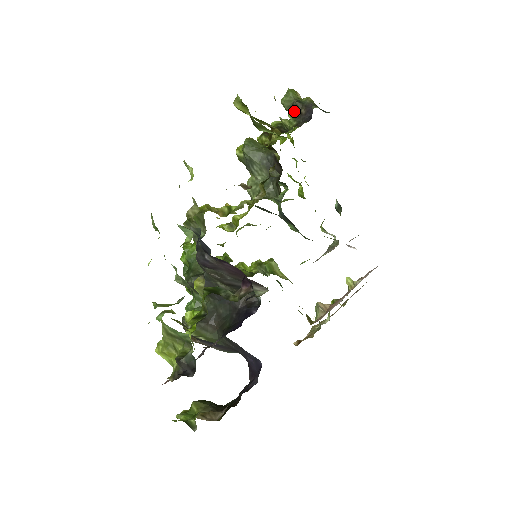
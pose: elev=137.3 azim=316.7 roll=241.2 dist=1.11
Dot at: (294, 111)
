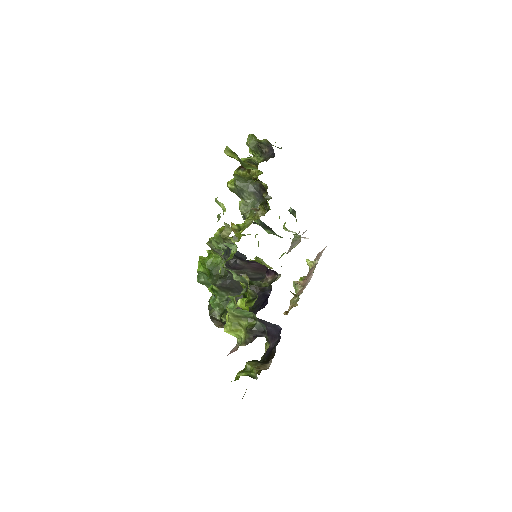
Dot at: (259, 150)
